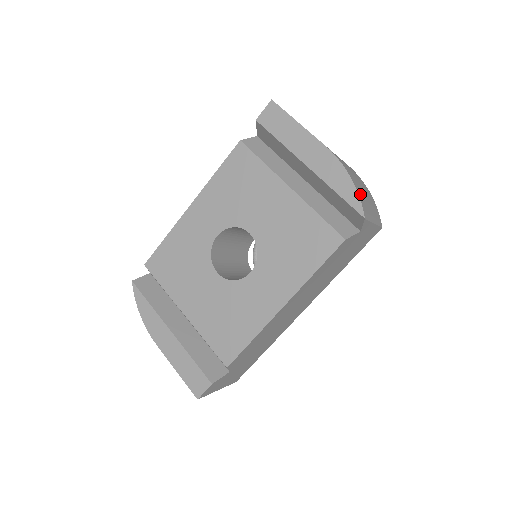
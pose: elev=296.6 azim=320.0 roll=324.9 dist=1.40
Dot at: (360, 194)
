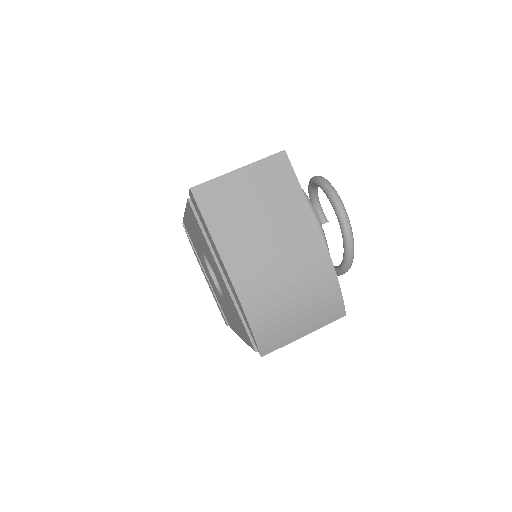
Dot at: (265, 331)
